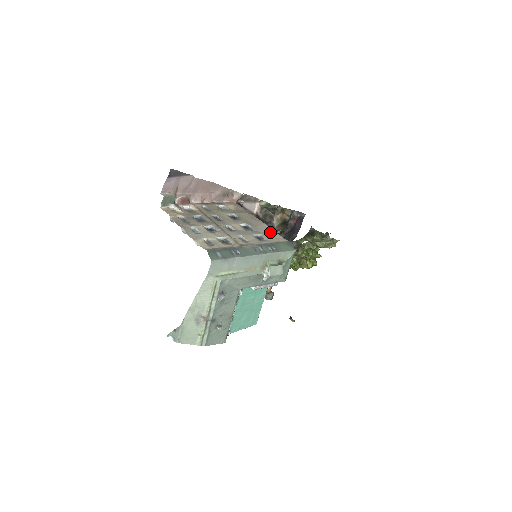
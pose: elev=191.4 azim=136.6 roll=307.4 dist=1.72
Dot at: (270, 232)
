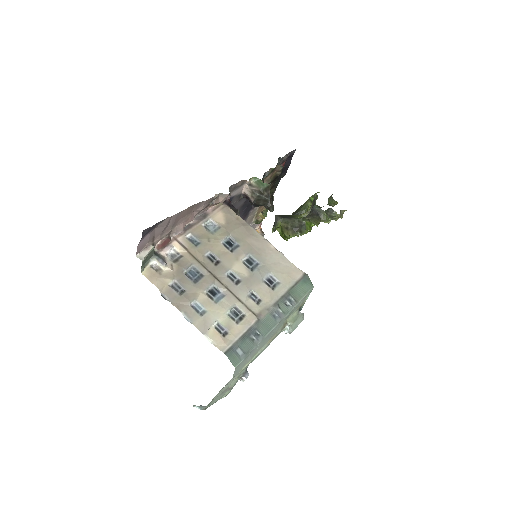
Dot at: (279, 260)
